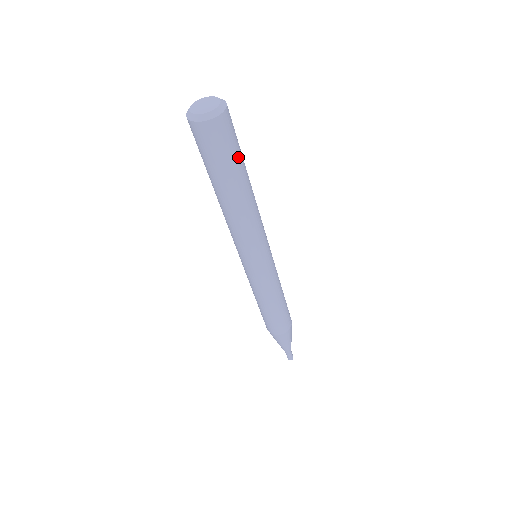
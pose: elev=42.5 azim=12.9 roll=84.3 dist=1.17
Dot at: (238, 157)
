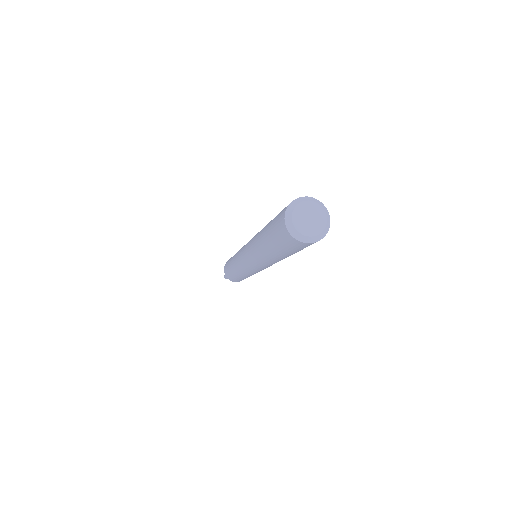
Dot at: occluded
